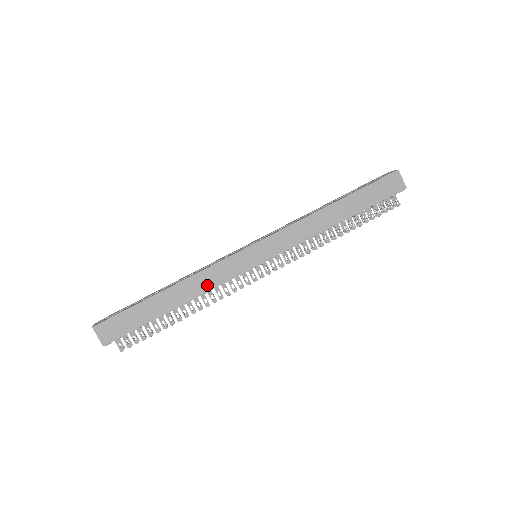
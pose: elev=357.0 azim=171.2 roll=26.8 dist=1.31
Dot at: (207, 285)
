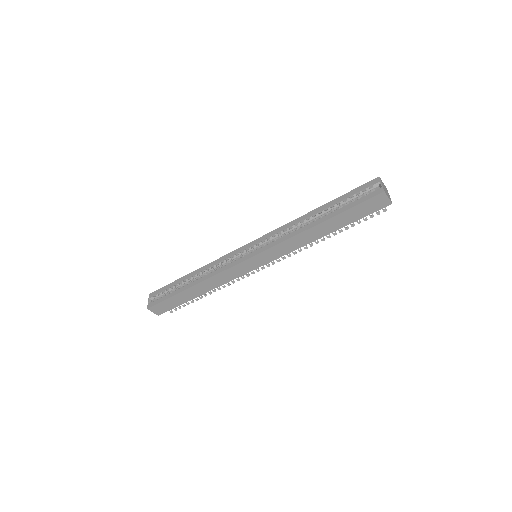
Dot at: (220, 282)
